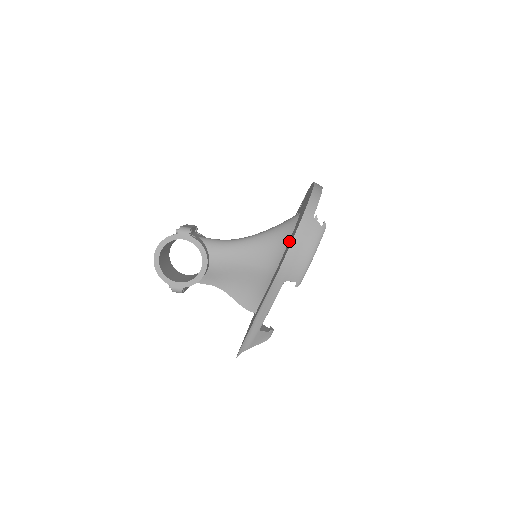
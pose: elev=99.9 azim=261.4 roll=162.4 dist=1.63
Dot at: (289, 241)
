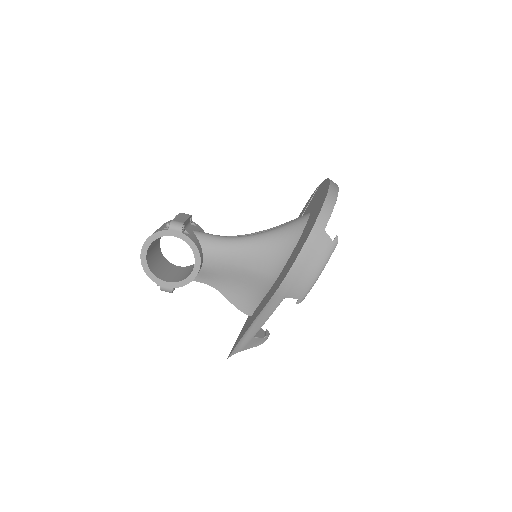
Dot at: (294, 250)
